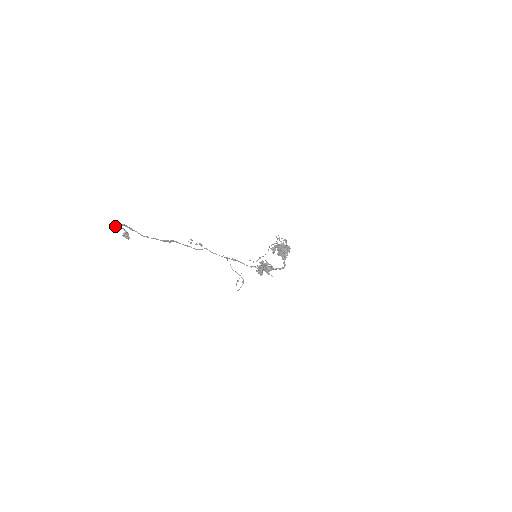
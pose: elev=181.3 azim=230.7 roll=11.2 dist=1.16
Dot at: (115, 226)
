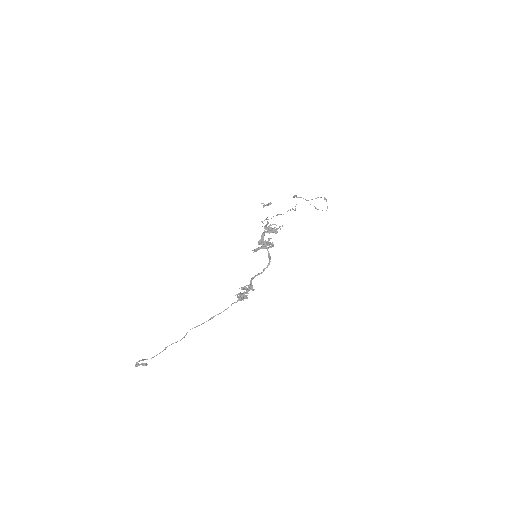
Dot at: occluded
